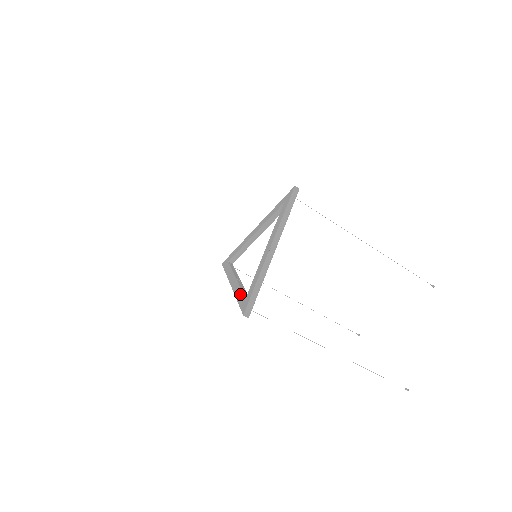
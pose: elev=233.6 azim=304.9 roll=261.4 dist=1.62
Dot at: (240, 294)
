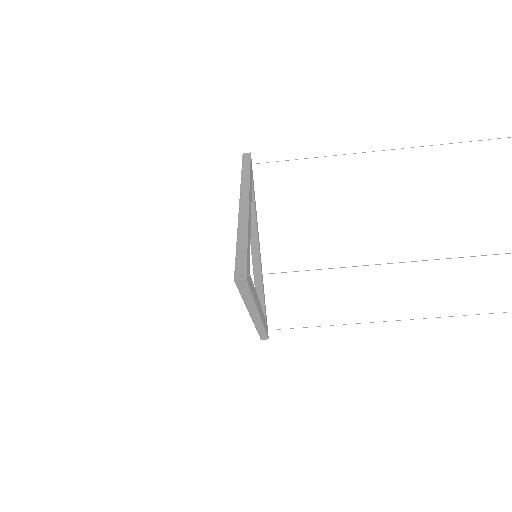
Dot at: occluded
